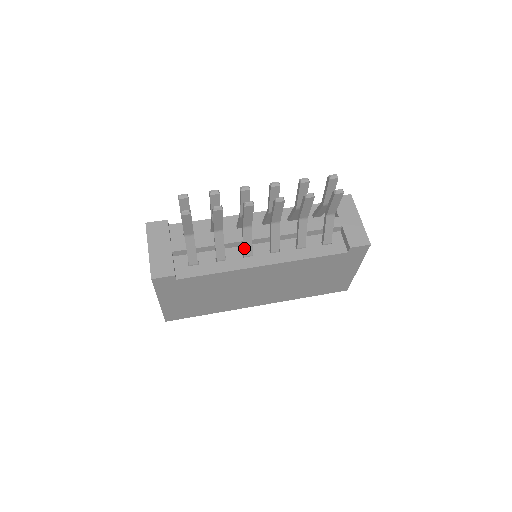
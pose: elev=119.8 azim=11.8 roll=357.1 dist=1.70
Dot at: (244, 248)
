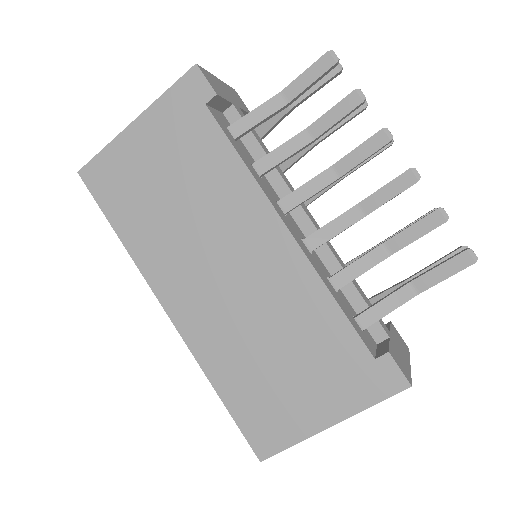
Dot at: (294, 191)
